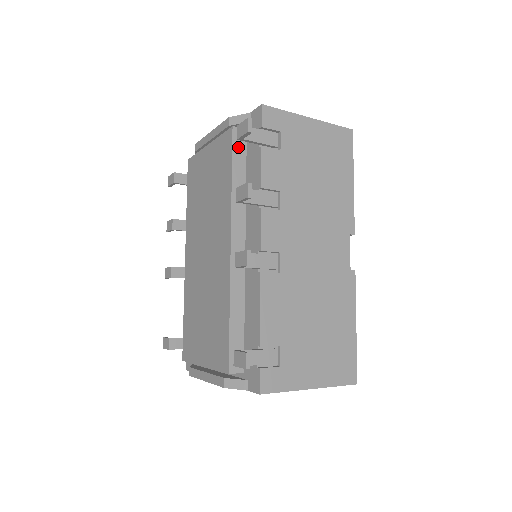
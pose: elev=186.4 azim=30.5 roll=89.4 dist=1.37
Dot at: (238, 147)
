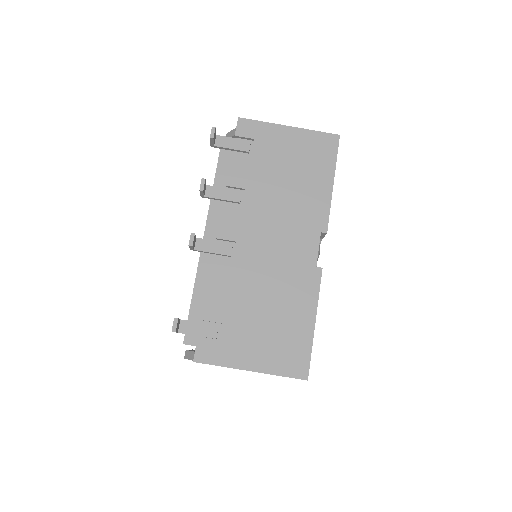
Dot at: (225, 156)
